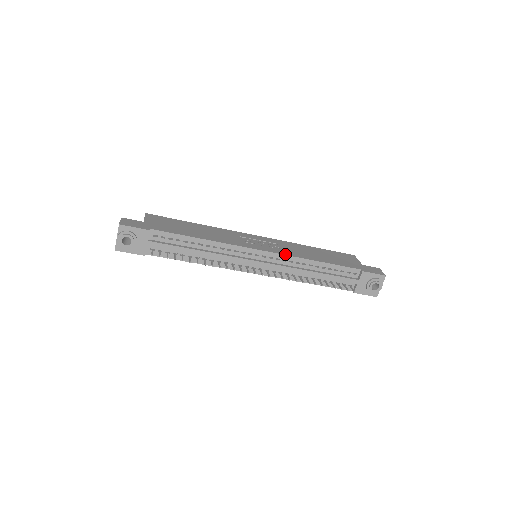
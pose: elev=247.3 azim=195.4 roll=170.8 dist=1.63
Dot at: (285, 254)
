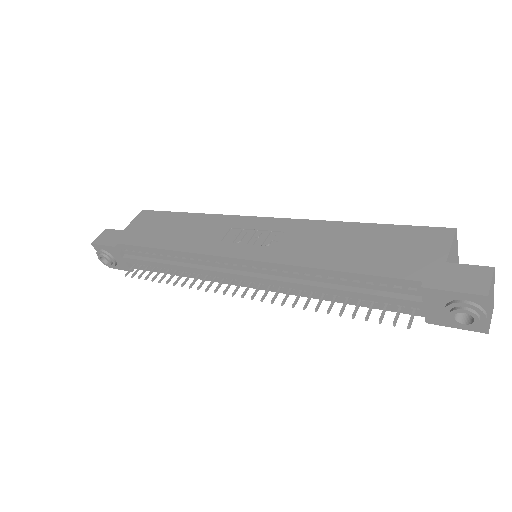
Dot at: (270, 260)
